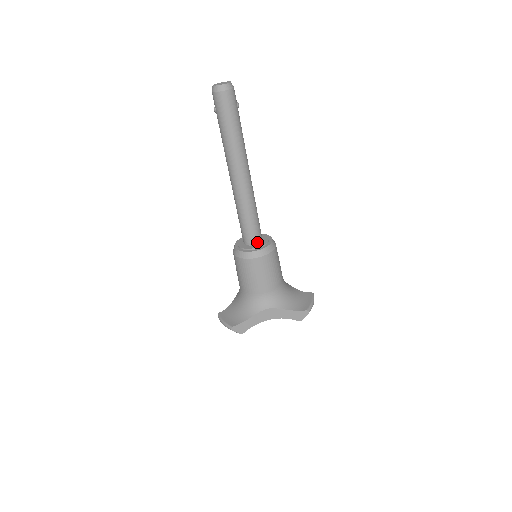
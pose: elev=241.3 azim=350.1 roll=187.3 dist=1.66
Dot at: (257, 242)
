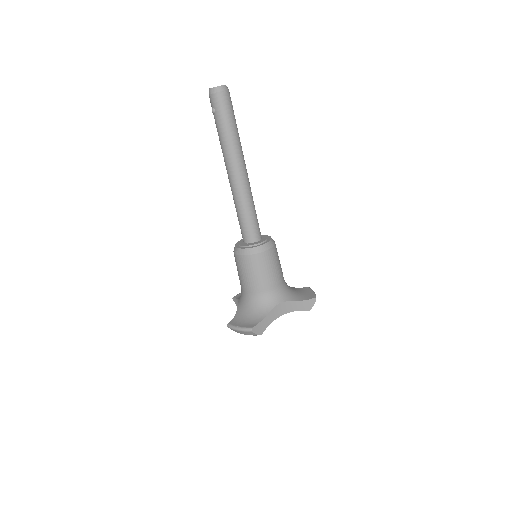
Dot at: (259, 238)
